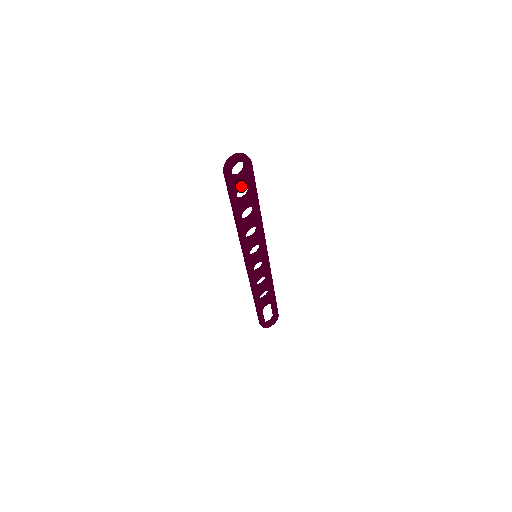
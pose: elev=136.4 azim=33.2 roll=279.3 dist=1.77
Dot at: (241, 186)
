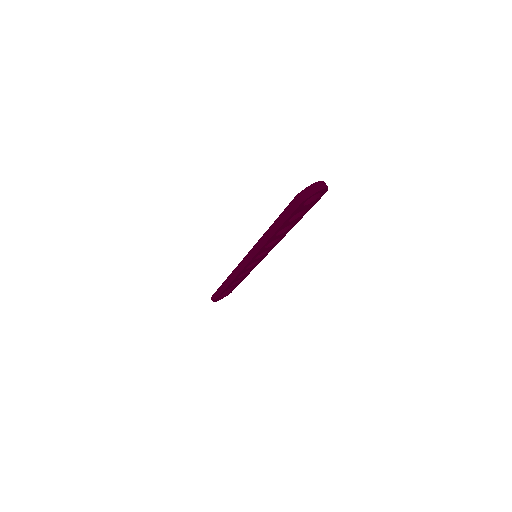
Dot at: (301, 210)
